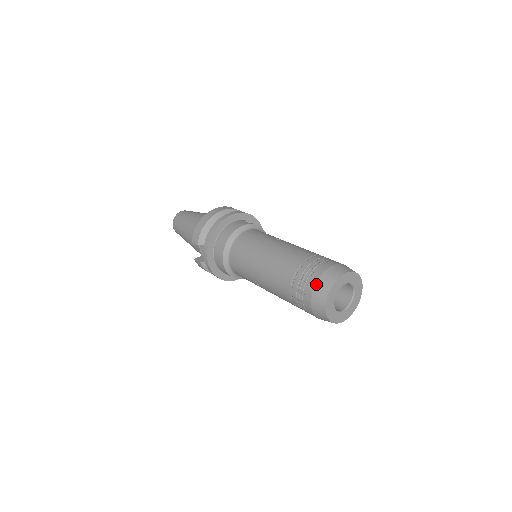
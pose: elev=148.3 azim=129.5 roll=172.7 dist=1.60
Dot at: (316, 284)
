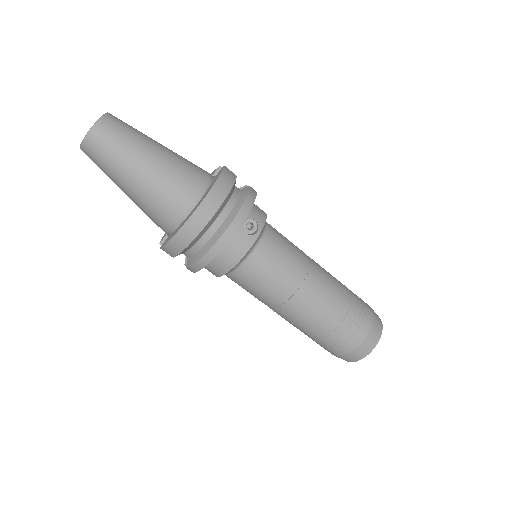
Dot at: (344, 356)
